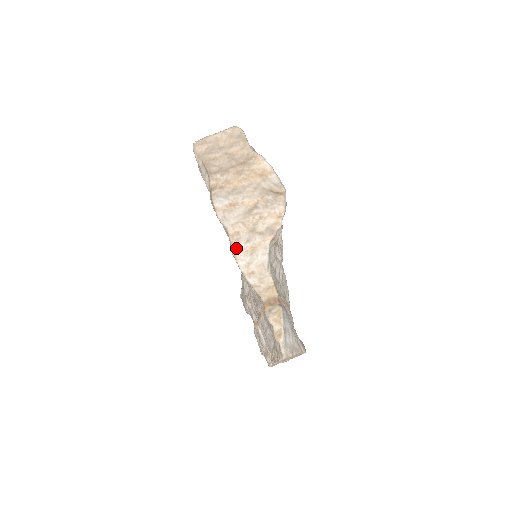
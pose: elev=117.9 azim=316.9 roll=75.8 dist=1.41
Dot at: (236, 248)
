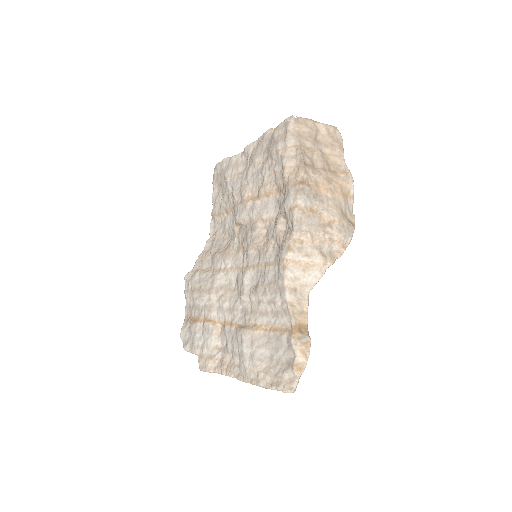
Dot at: (293, 256)
